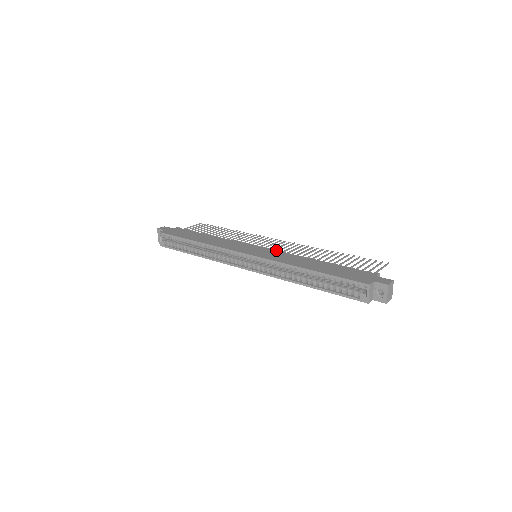
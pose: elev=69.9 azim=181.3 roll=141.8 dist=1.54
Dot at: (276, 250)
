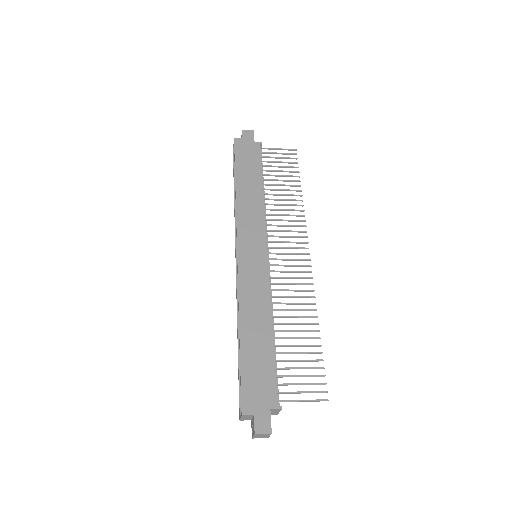
Dot at: (268, 271)
